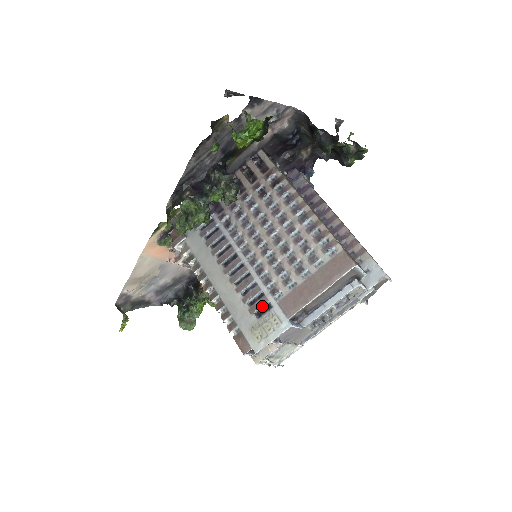
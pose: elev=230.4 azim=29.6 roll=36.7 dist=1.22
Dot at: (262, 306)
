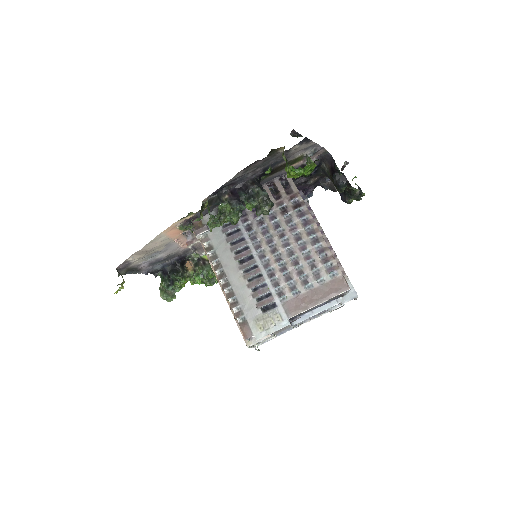
Dot at: (268, 304)
